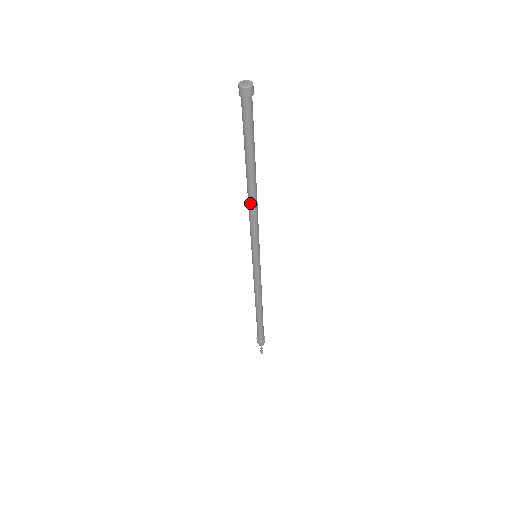
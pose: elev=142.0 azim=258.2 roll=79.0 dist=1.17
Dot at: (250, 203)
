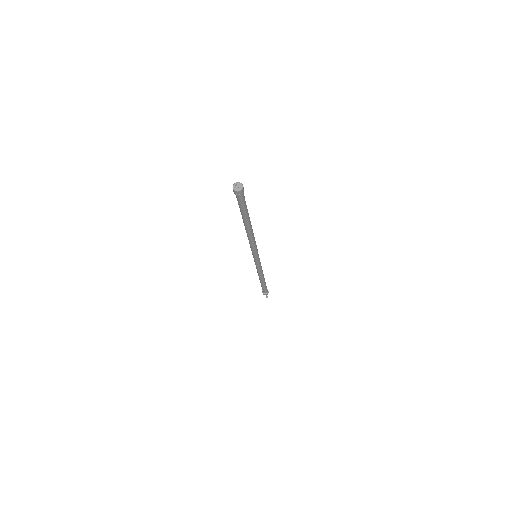
Dot at: (247, 234)
